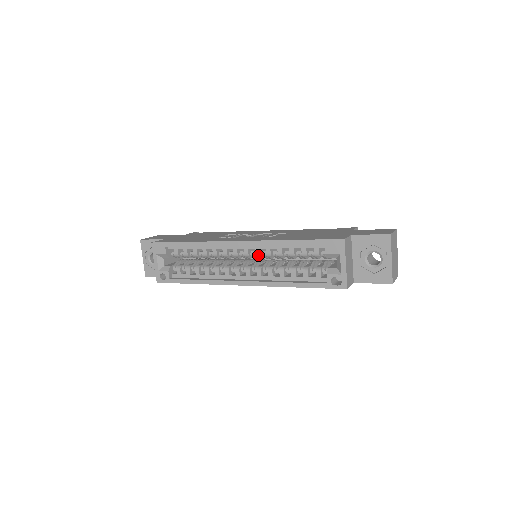
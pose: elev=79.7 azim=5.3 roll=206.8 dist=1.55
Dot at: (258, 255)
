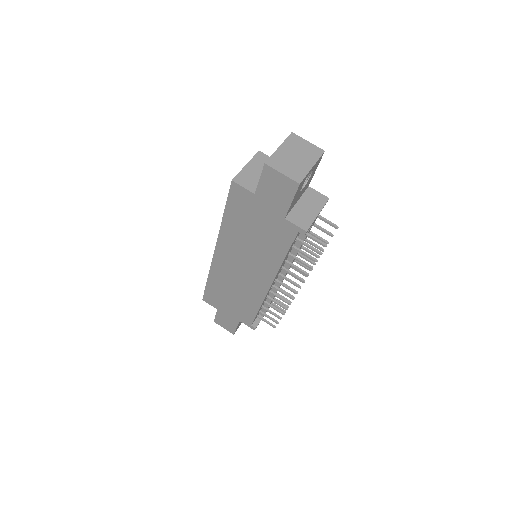
Dot at: occluded
